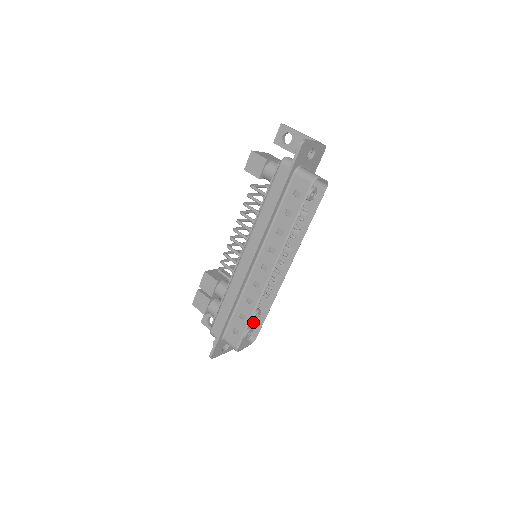
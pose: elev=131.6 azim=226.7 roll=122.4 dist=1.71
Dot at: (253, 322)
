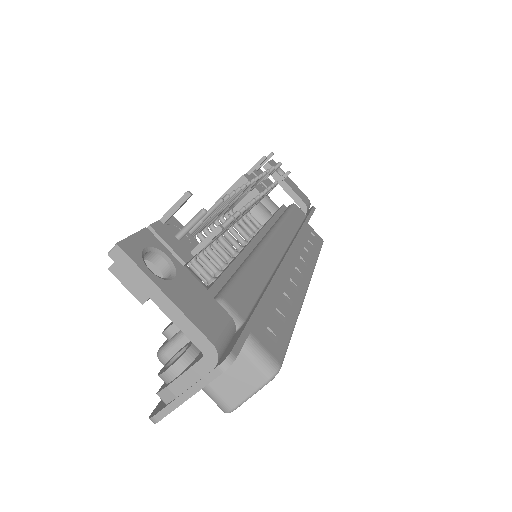
Dot at: occluded
